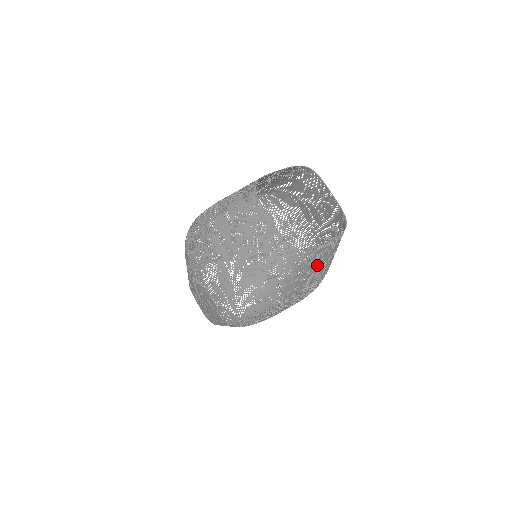
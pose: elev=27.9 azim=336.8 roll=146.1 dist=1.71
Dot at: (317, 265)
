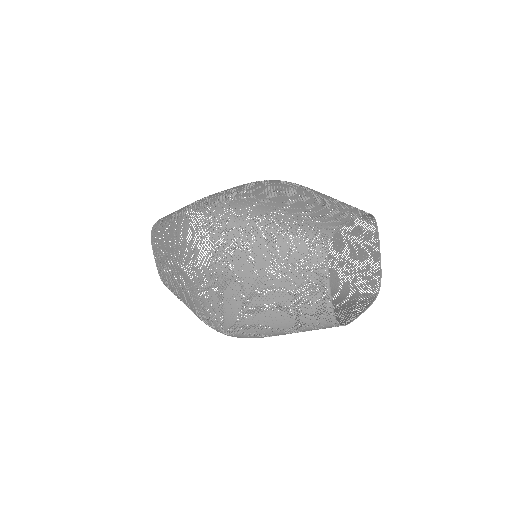
Dot at: occluded
